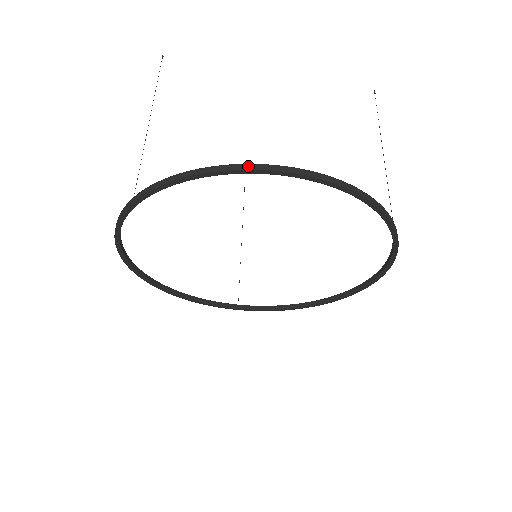
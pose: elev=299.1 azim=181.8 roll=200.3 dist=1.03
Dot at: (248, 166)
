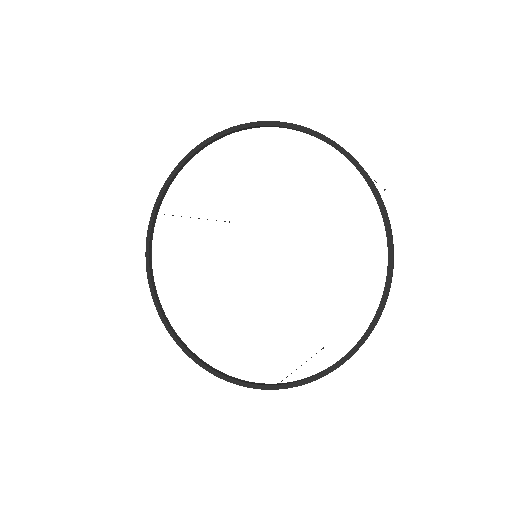
Dot at: (213, 136)
